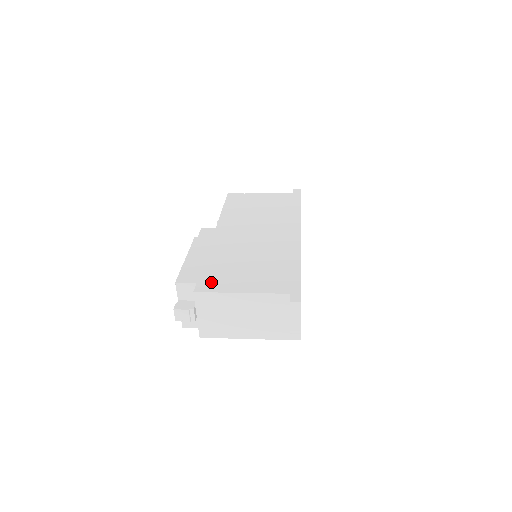
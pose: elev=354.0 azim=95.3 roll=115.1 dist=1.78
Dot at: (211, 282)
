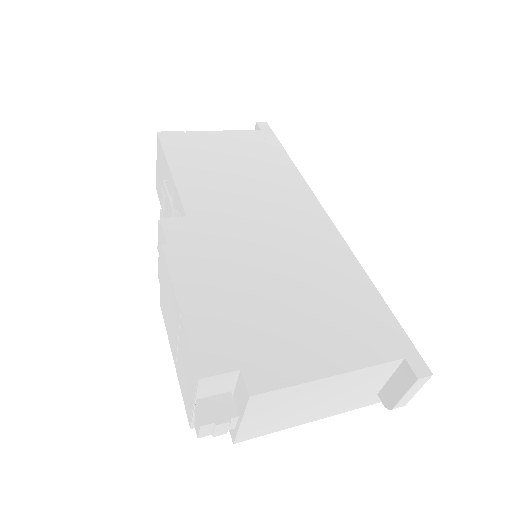
Dot at: (265, 360)
